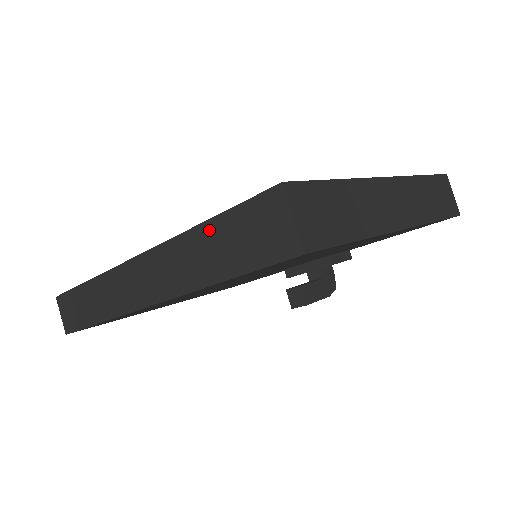
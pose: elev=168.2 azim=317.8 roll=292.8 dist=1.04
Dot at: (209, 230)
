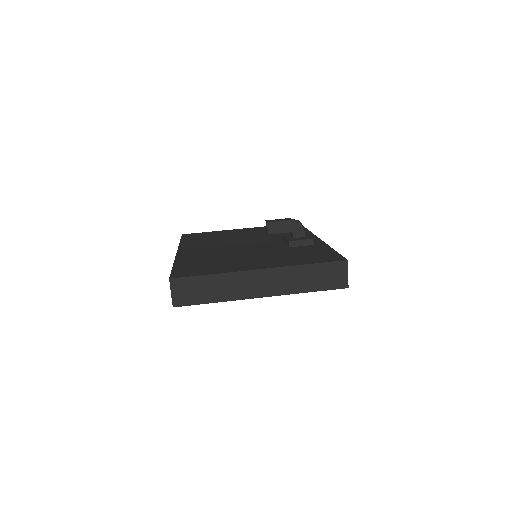
Dot at: occluded
